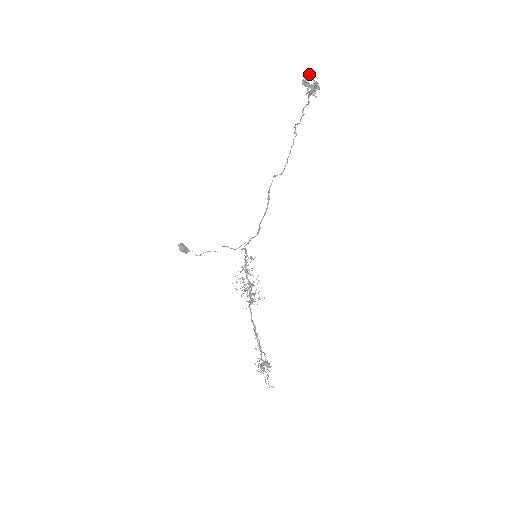
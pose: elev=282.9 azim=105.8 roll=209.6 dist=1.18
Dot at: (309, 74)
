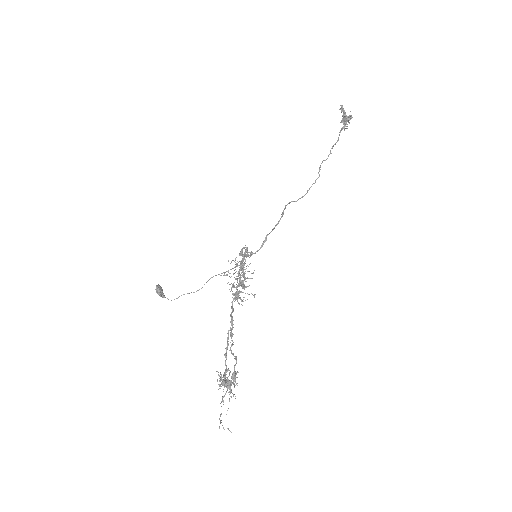
Dot at: occluded
